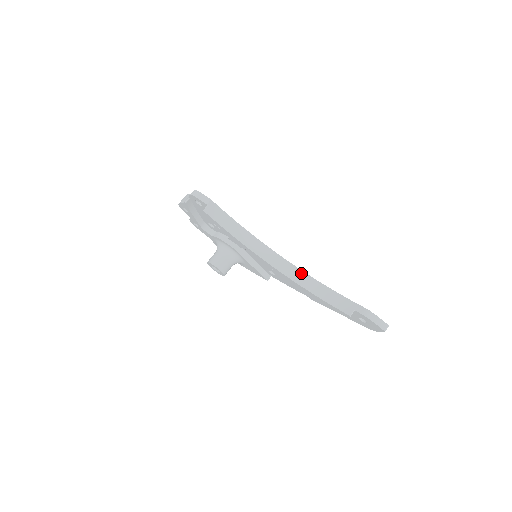
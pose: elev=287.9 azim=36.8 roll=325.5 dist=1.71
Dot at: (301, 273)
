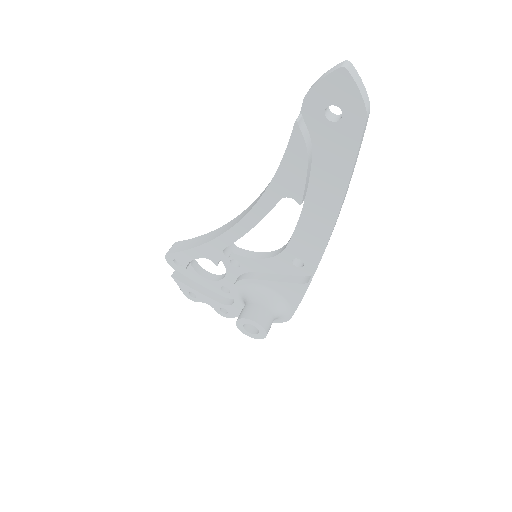
Dot at: (264, 190)
